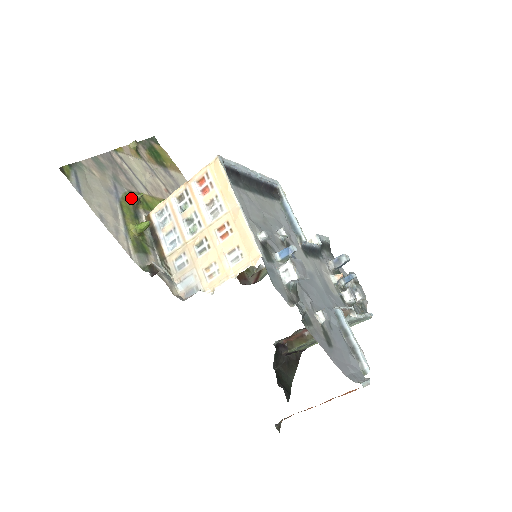
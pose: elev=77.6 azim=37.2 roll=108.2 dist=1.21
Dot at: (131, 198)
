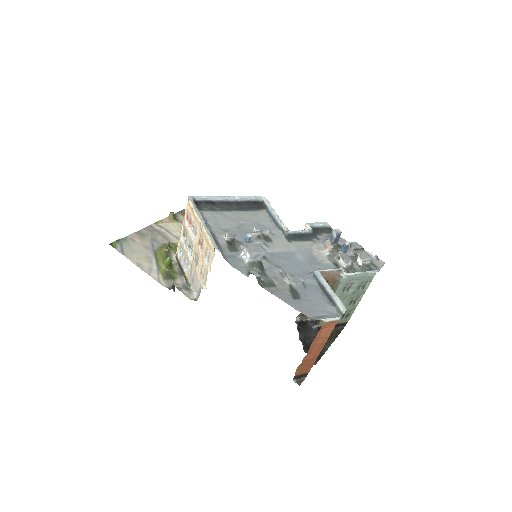
Dot at: (164, 248)
